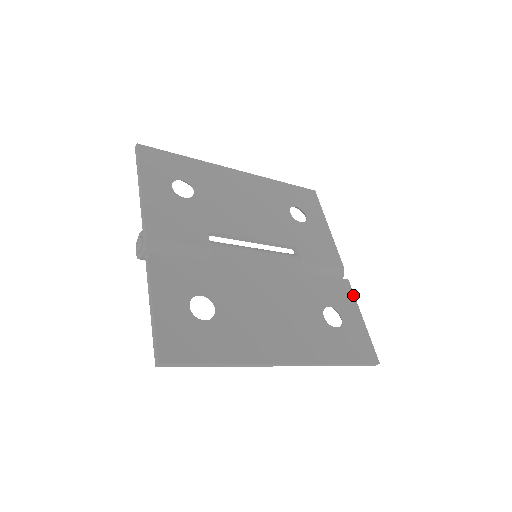
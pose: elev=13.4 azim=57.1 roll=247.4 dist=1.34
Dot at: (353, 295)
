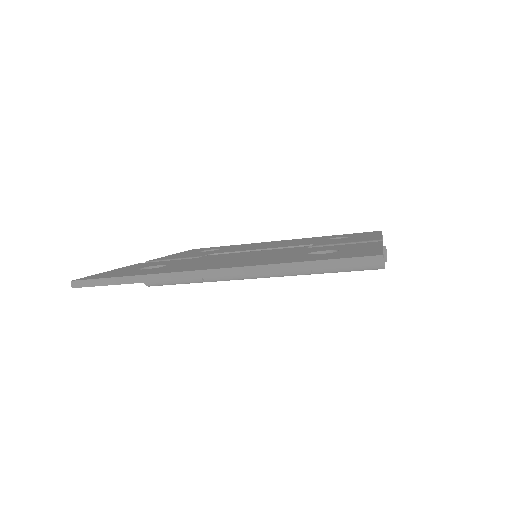
Dot at: (380, 243)
